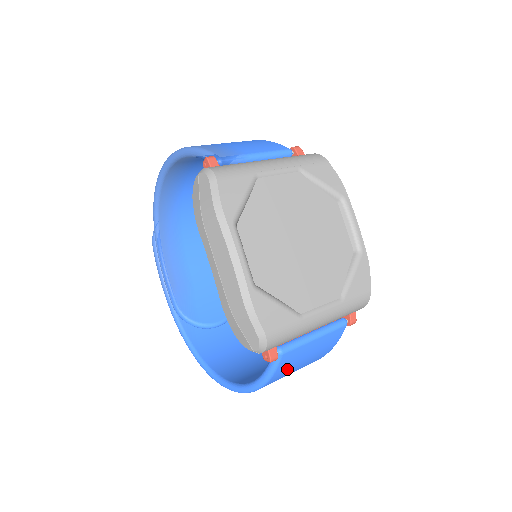
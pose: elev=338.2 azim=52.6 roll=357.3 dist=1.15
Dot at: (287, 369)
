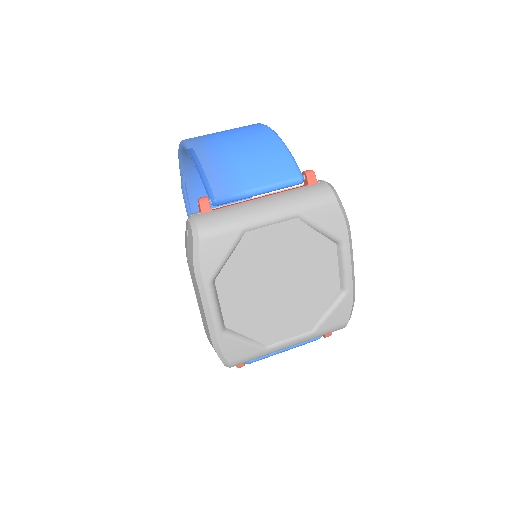
Dot at: occluded
